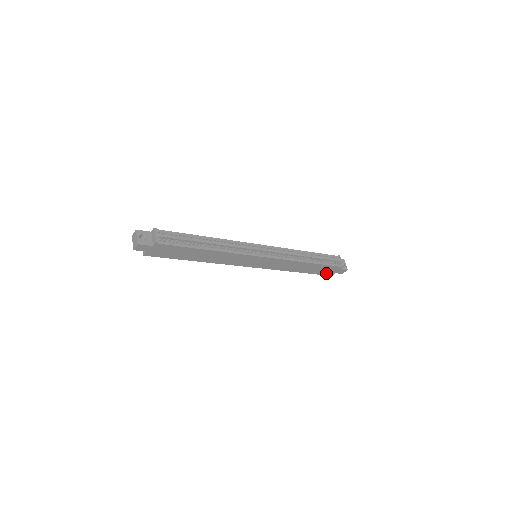
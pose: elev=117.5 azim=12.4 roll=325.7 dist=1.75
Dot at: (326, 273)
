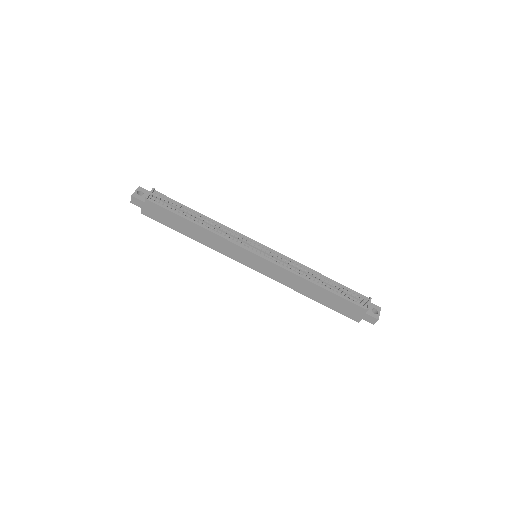
Dot at: (350, 314)
